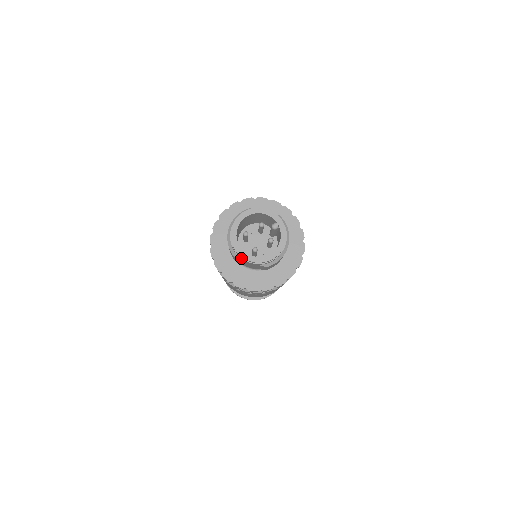
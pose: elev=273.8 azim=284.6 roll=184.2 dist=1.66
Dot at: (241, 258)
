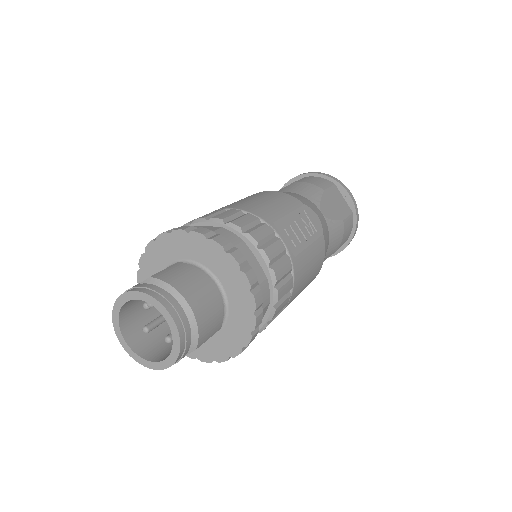
Dot at: occluded
